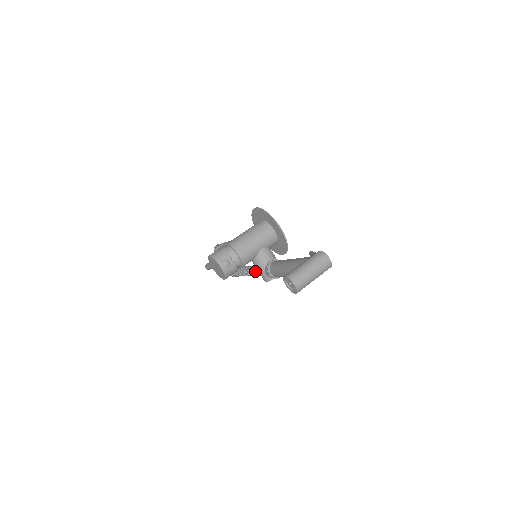
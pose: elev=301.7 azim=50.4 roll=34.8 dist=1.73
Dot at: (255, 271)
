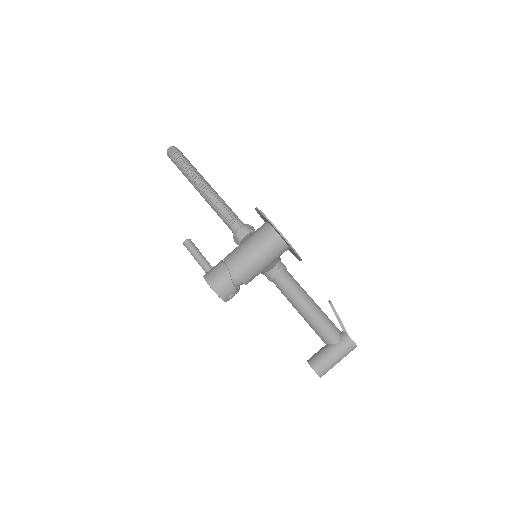
Dot at: occluded
